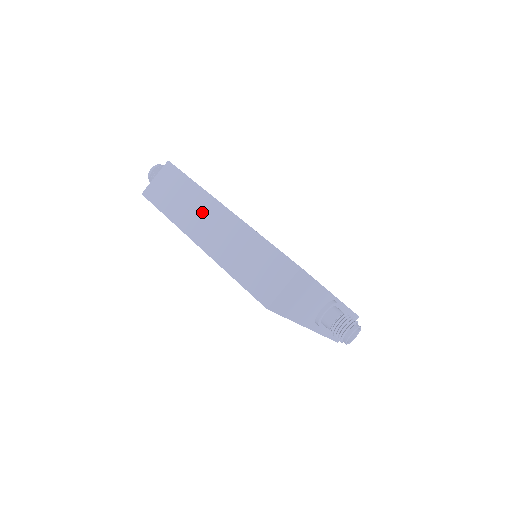
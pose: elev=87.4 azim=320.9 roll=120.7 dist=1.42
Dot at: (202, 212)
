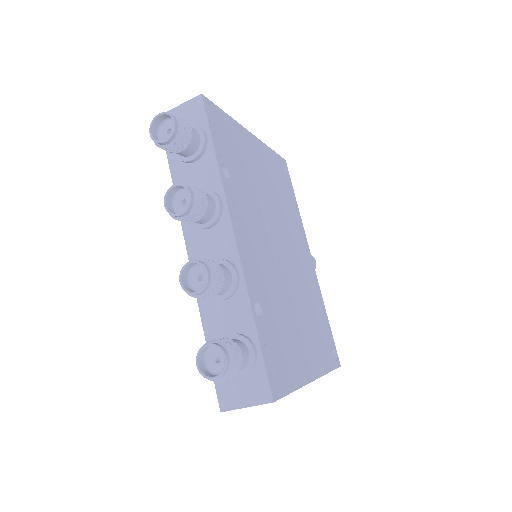
Dot at: occluded
